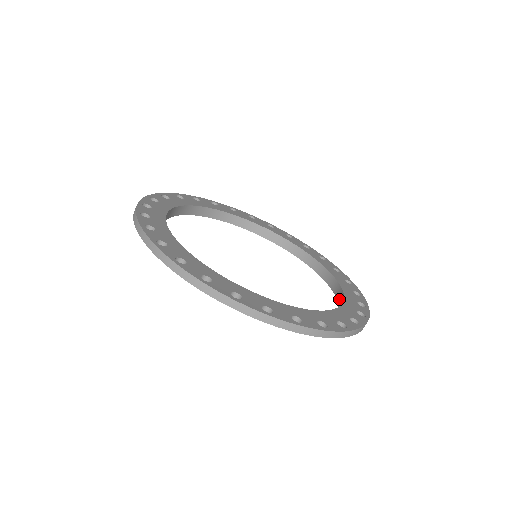
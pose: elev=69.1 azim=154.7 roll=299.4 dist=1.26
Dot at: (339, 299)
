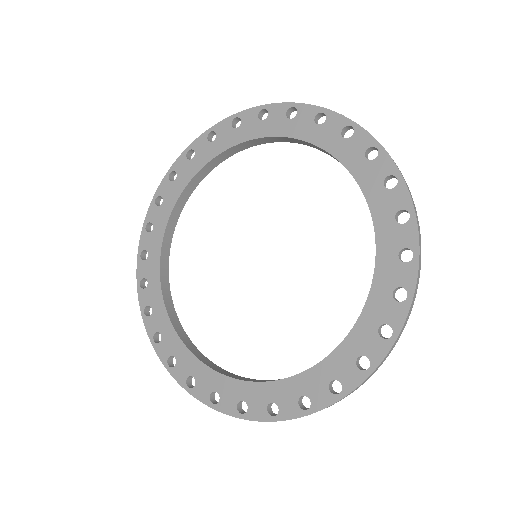
Dot at: occluded
